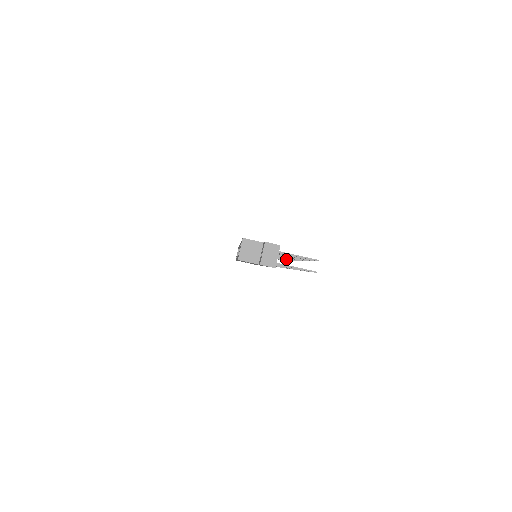
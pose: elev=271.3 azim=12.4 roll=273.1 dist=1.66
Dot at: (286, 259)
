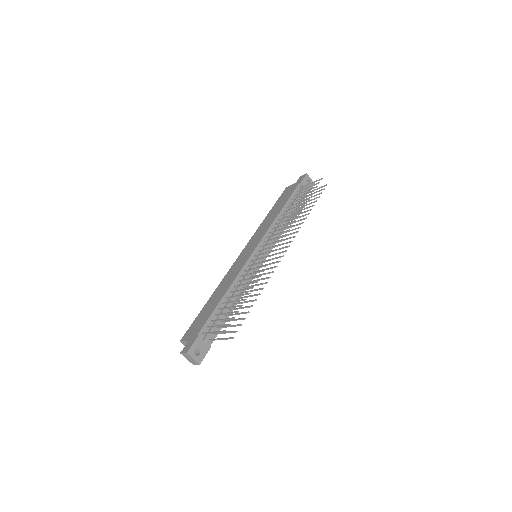
Dot at: occluded
